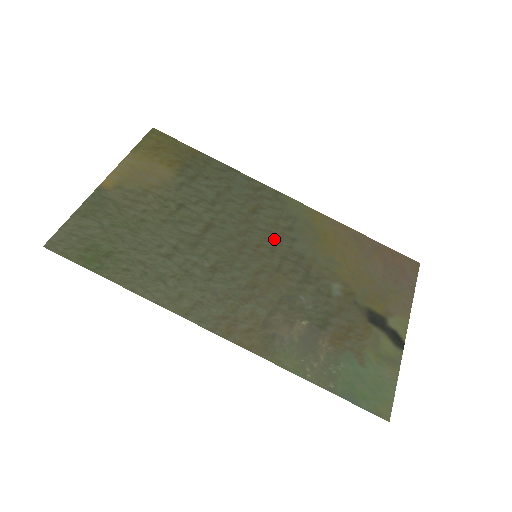
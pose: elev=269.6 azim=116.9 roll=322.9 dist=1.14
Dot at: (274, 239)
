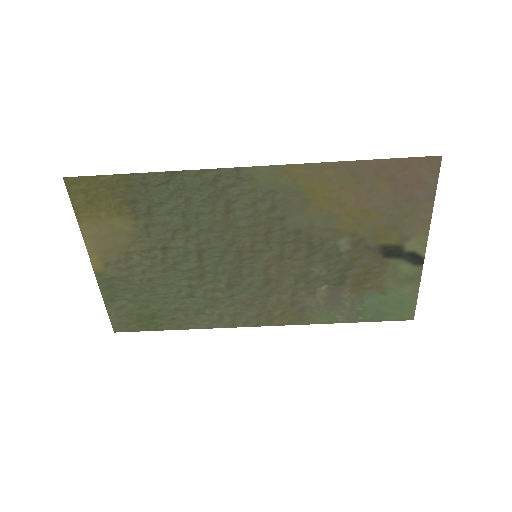
Dot at: (263, 230)
